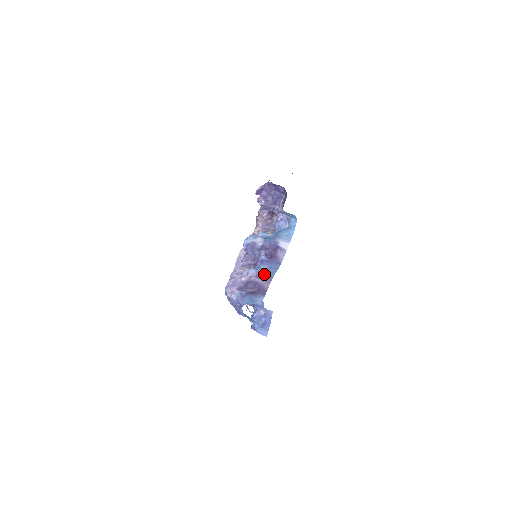
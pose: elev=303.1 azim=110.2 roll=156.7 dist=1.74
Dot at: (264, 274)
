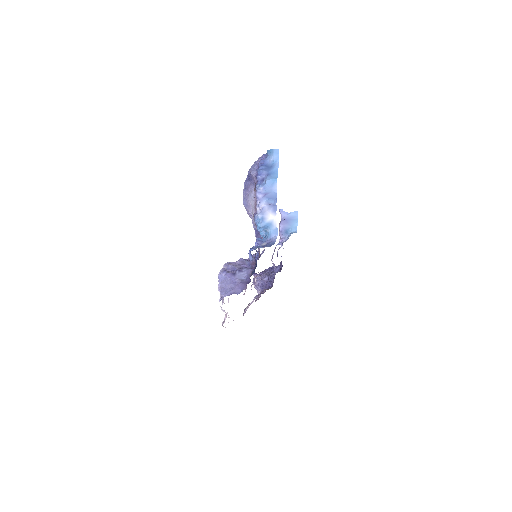
Dot at: occluded
